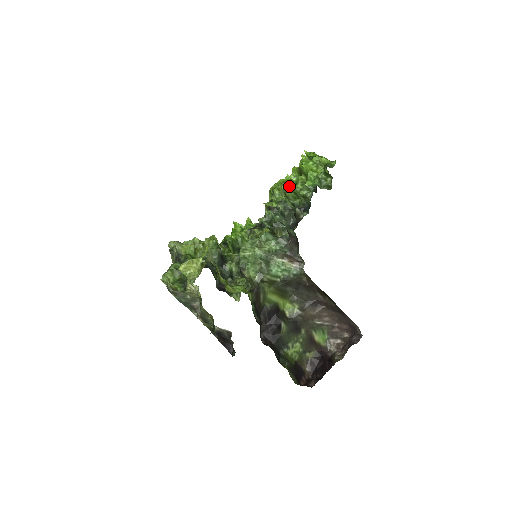
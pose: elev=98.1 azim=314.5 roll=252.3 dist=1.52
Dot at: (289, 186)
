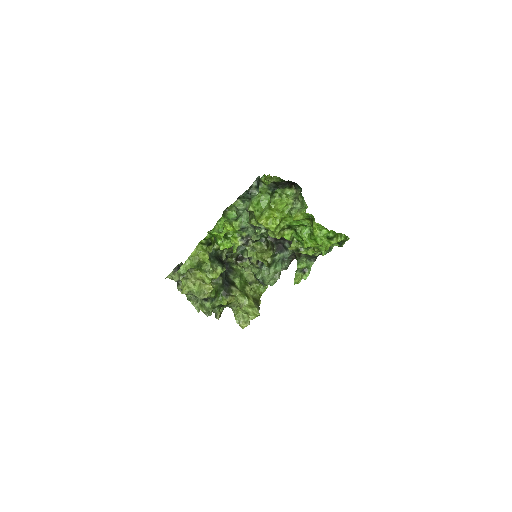
Dot at: (288, 228)
